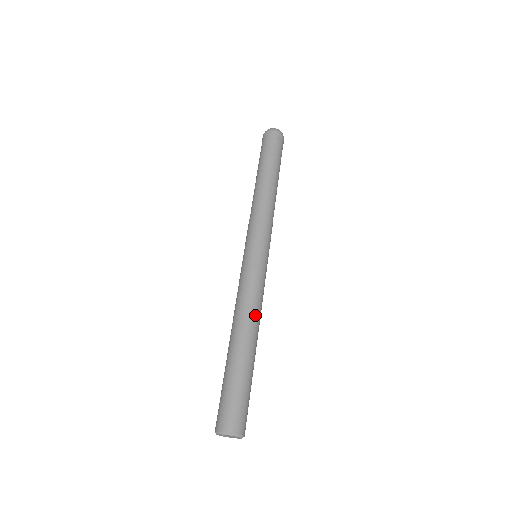
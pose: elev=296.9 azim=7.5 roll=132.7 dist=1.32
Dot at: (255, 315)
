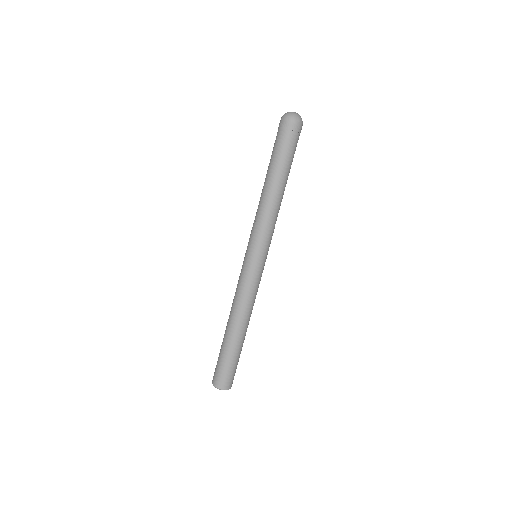
Dot at: (247, 312)
